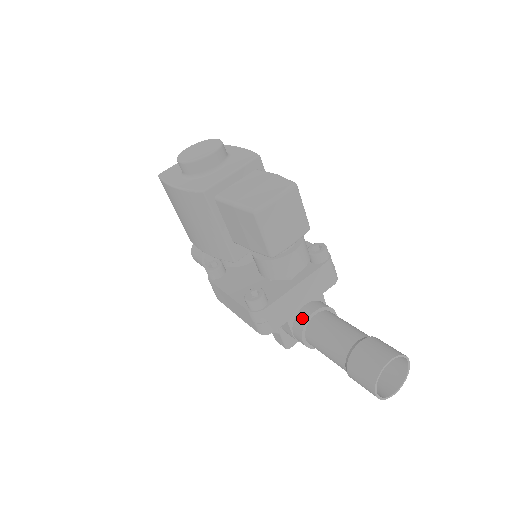
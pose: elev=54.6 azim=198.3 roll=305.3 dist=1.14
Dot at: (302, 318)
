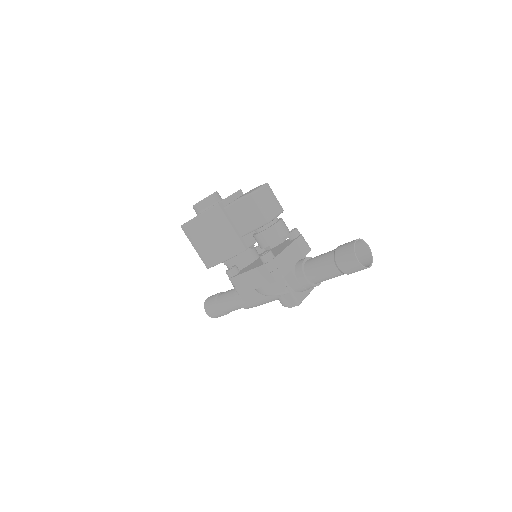
Dot at: (299, 265)
